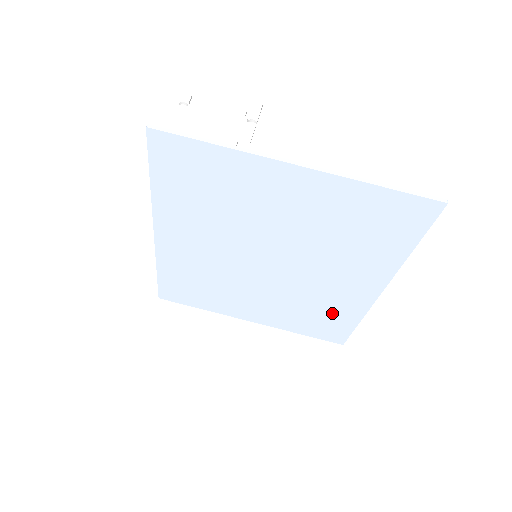
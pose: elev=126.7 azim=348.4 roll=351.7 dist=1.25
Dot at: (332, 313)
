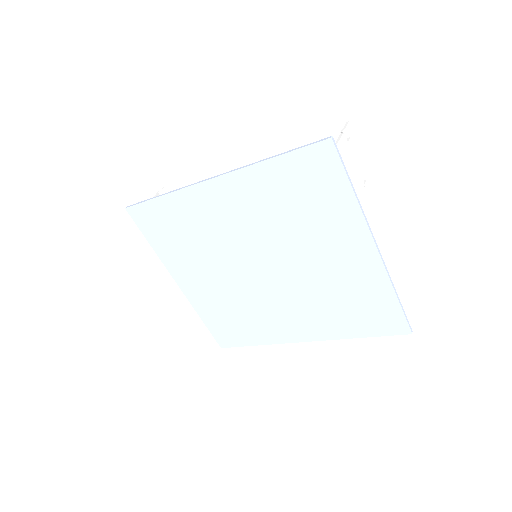
Dot at: (250, 327)
